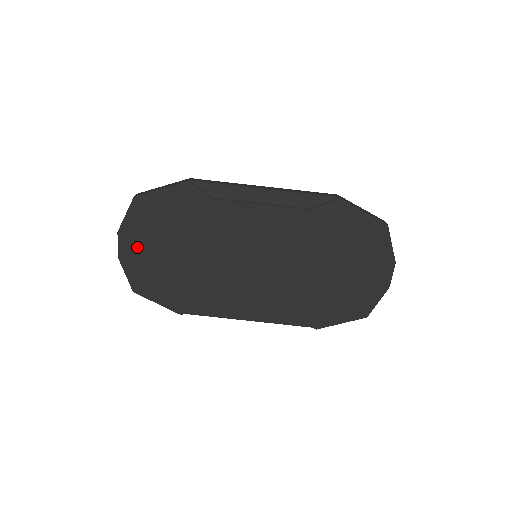
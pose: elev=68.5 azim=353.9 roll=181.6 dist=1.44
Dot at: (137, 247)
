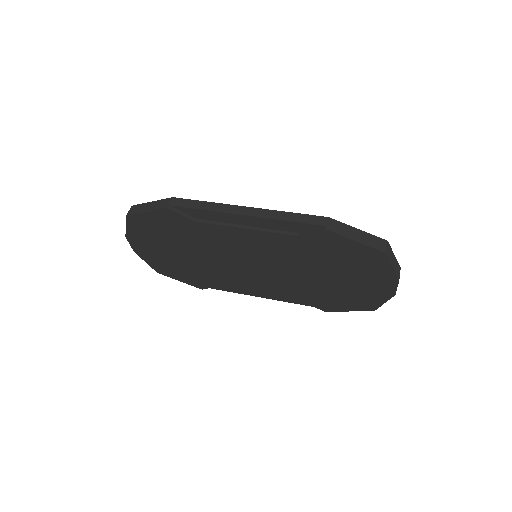
Dot at: (146, 247)
